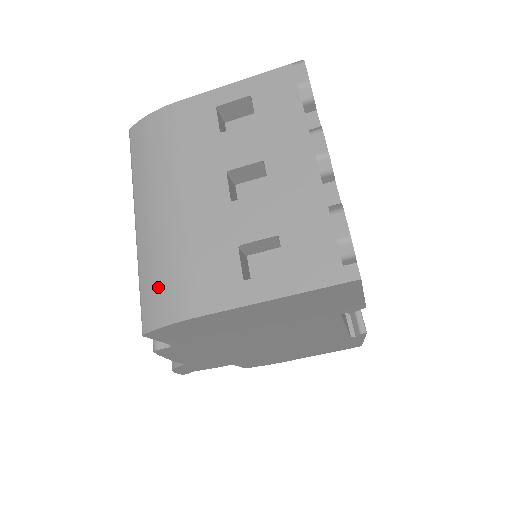
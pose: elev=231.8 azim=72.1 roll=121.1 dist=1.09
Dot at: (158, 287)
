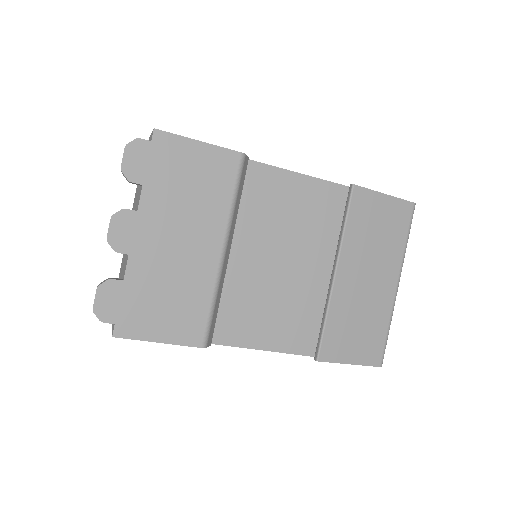
Dot at: occluded
